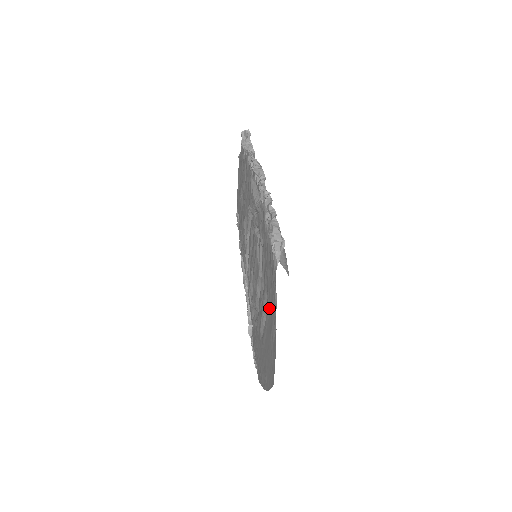
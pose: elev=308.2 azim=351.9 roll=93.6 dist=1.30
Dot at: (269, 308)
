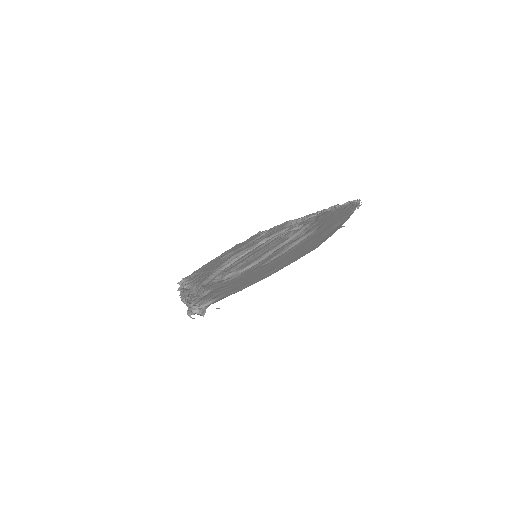
Dot at: (324, 227)
